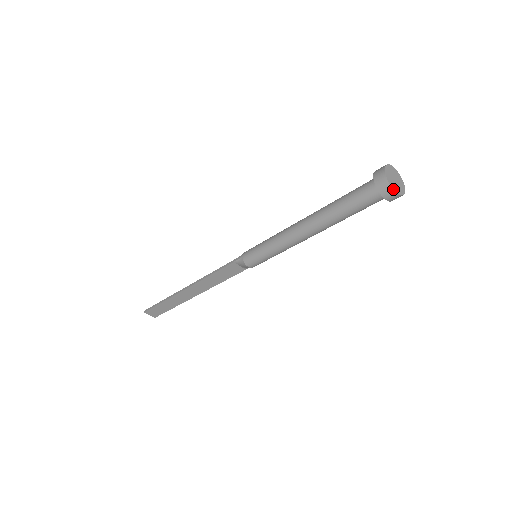
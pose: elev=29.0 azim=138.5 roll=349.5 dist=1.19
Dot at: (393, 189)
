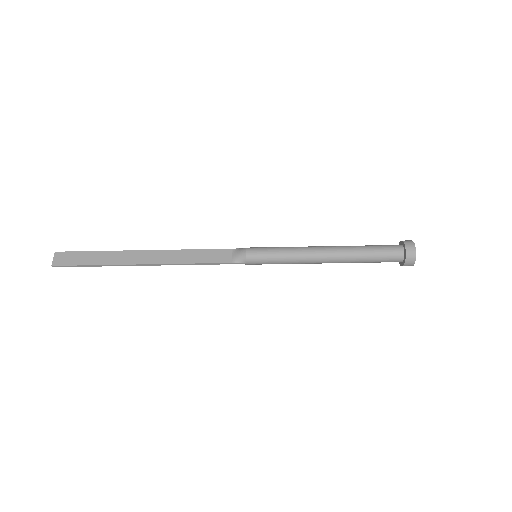
Dot at: occluded
